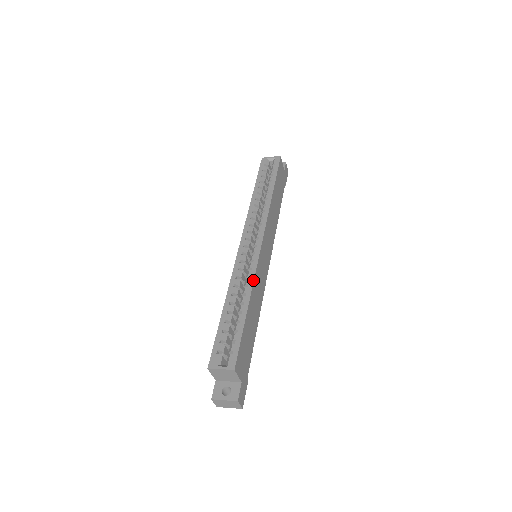
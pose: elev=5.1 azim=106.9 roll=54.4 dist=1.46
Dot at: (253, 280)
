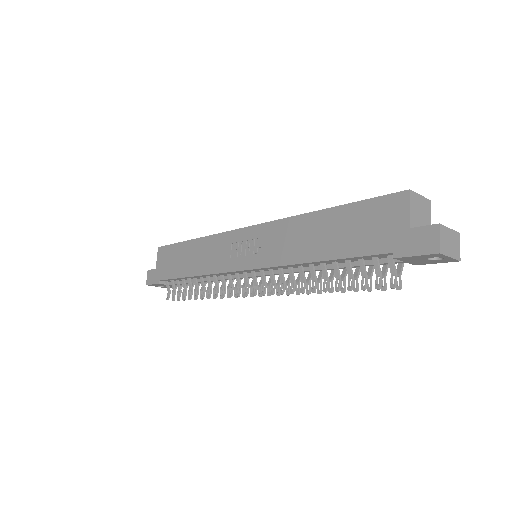
Dot at: occluded
